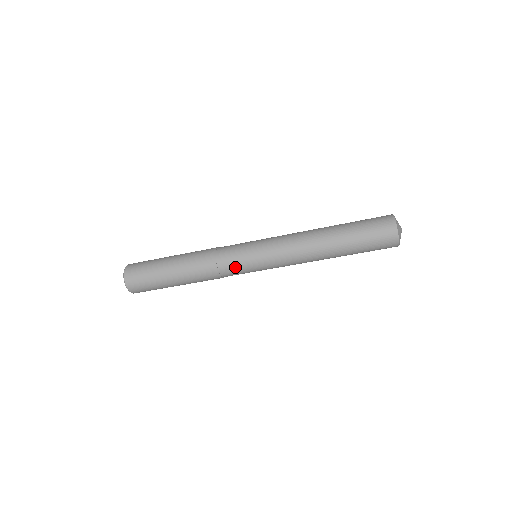
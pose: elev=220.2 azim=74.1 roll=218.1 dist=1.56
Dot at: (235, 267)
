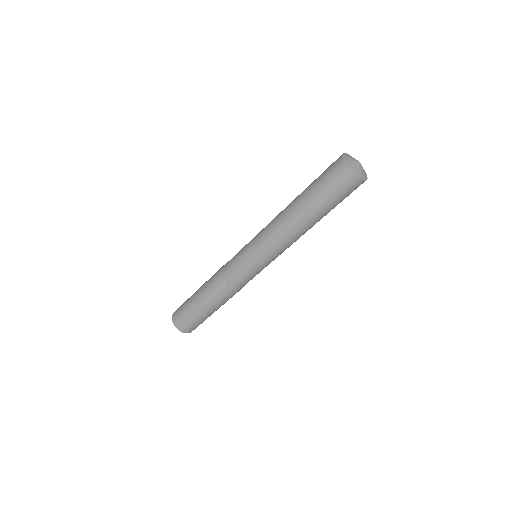
Dot at: (250, 279)
